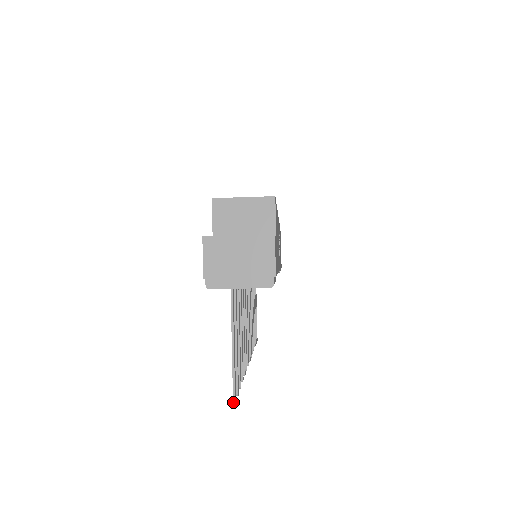
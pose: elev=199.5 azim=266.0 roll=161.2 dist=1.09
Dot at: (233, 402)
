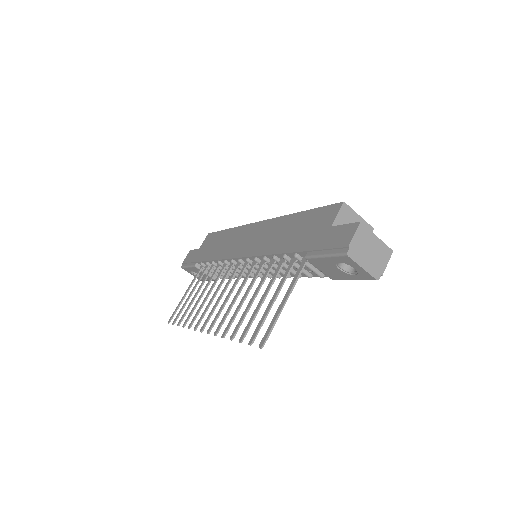
Dot at: (262, 346)
